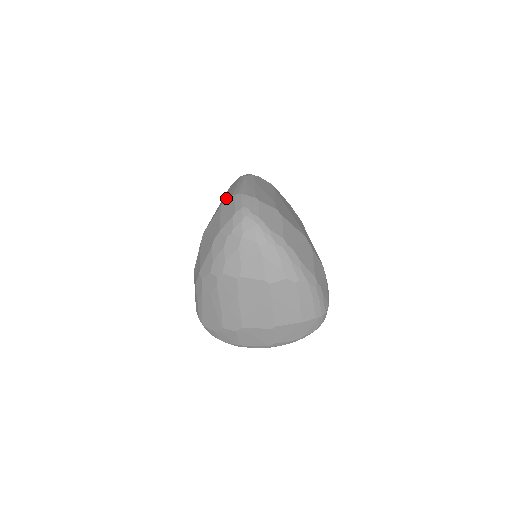
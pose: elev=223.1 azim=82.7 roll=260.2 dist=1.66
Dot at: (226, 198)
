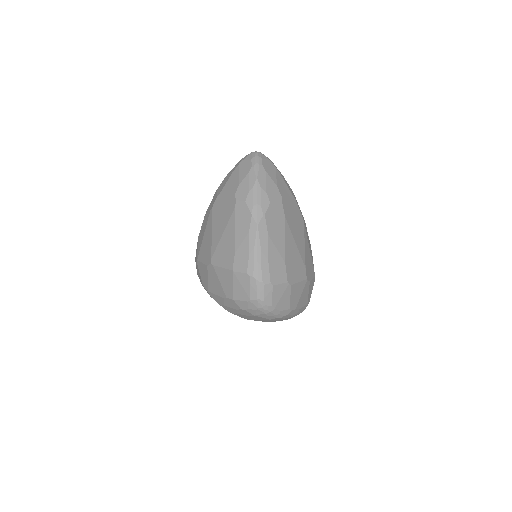
Dot at: (238, 262)
